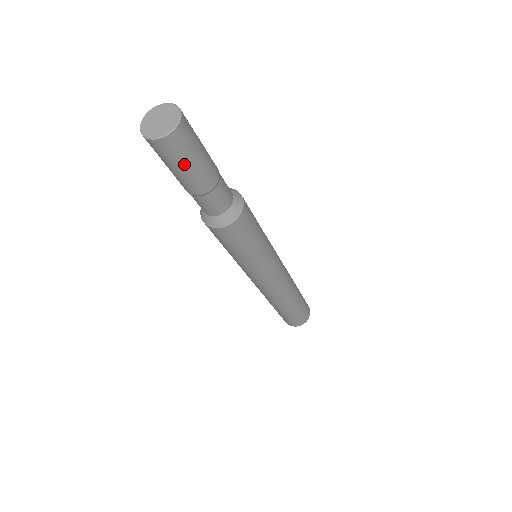
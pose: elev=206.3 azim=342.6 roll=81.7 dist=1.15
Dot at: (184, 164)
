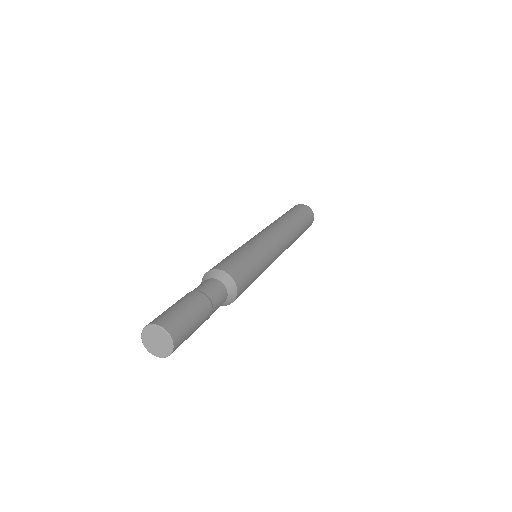
Dot at: occluded
